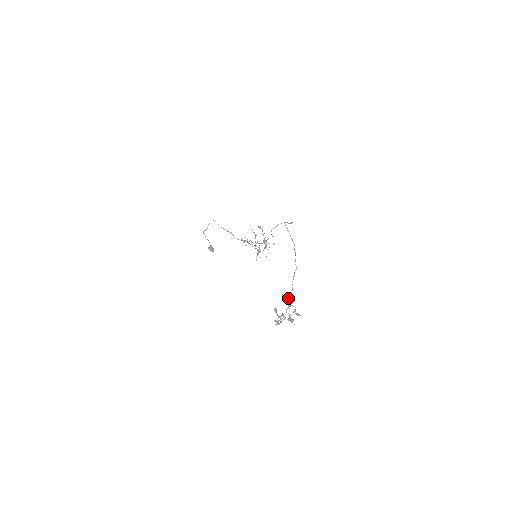
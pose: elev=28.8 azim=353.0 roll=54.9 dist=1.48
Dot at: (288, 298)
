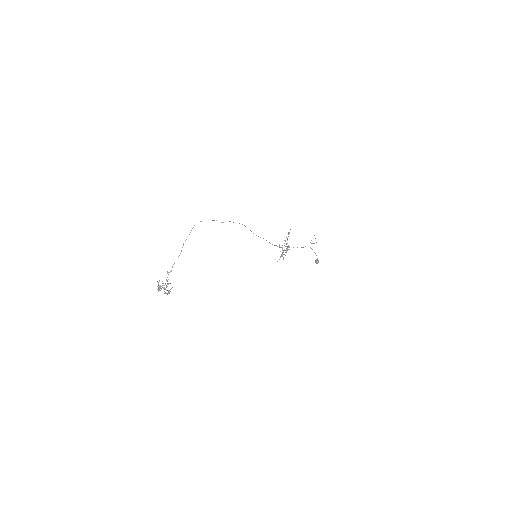
Dot at: (168, 274)
